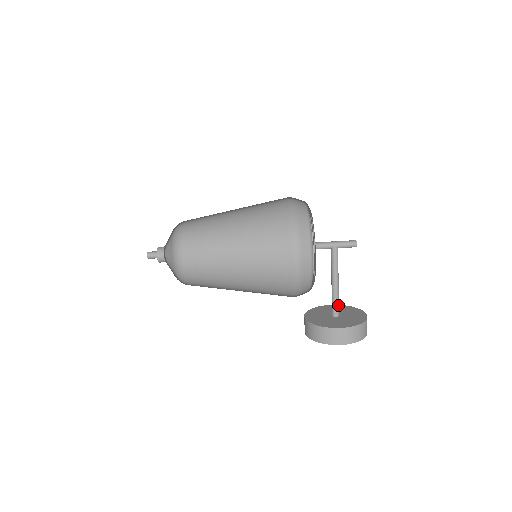
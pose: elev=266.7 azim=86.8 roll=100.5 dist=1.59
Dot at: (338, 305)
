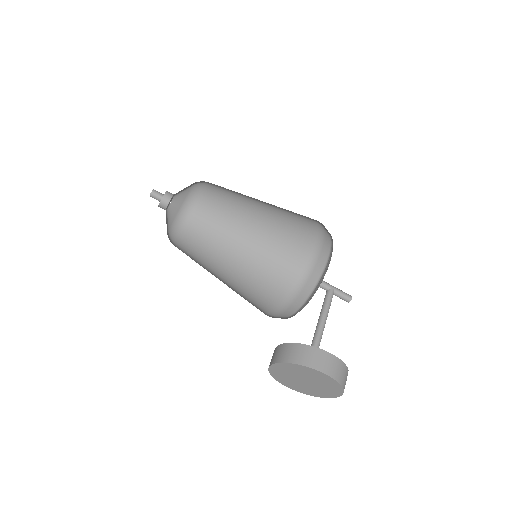
Dot at: occluded
